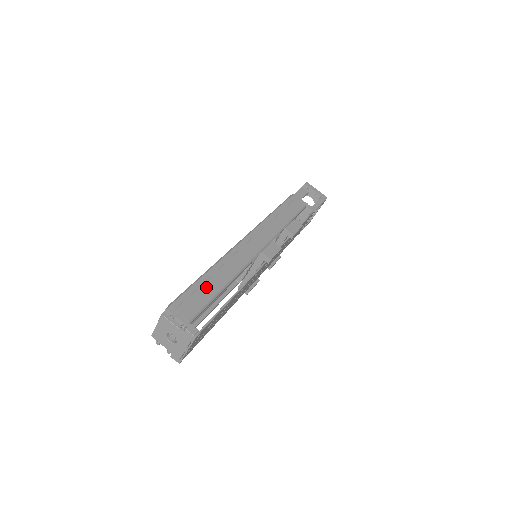
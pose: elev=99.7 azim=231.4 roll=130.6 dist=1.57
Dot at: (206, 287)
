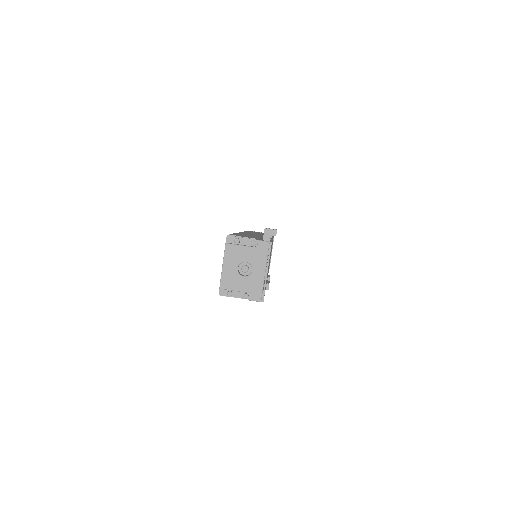
Dot at: (245, 235)
